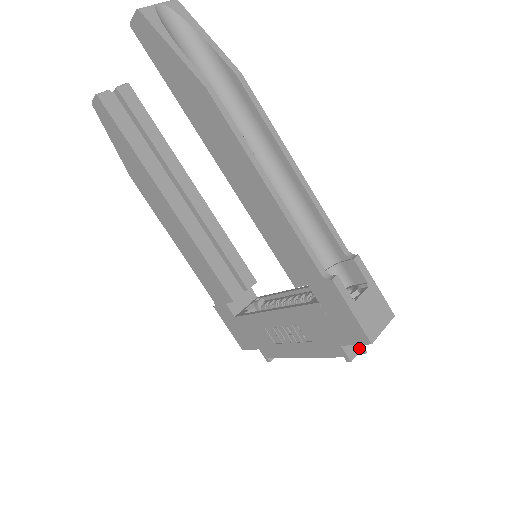
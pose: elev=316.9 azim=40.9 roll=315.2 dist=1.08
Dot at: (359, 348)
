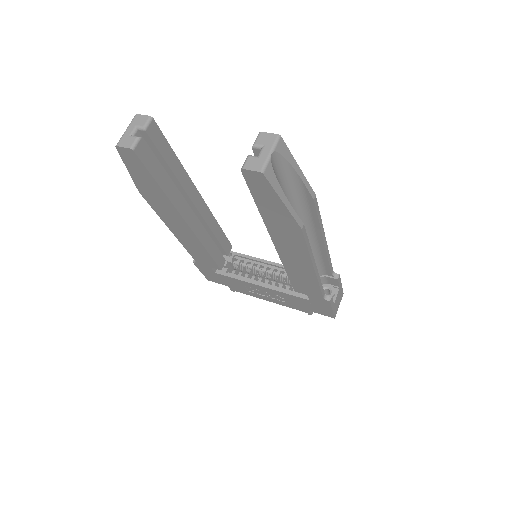
Dot at: occluded
